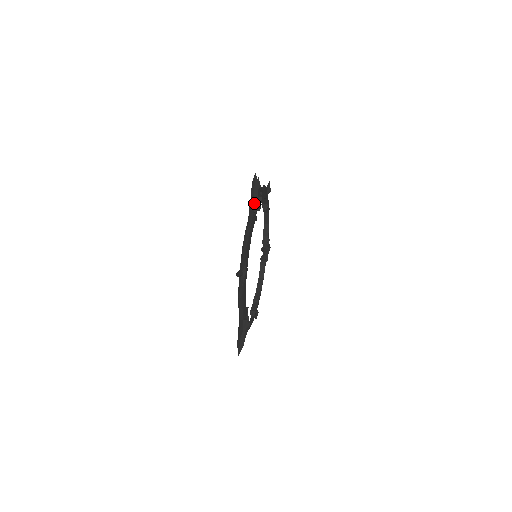
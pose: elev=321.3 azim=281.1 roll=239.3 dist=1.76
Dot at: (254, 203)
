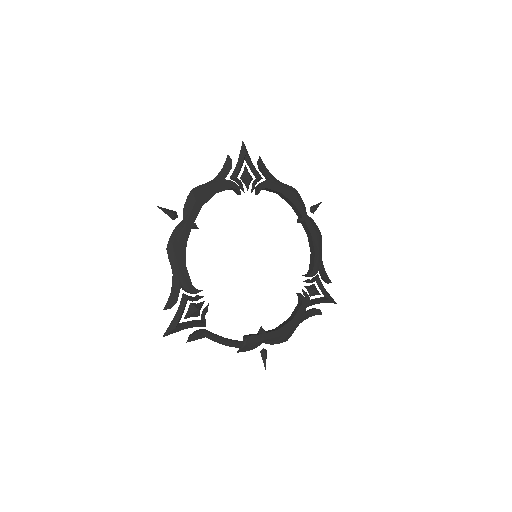
Dot at: (231, 166)
